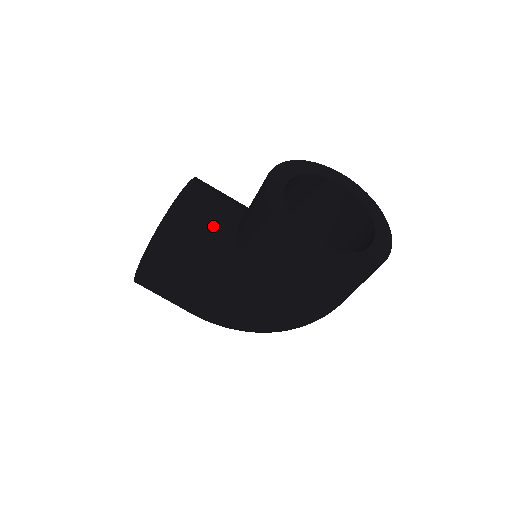
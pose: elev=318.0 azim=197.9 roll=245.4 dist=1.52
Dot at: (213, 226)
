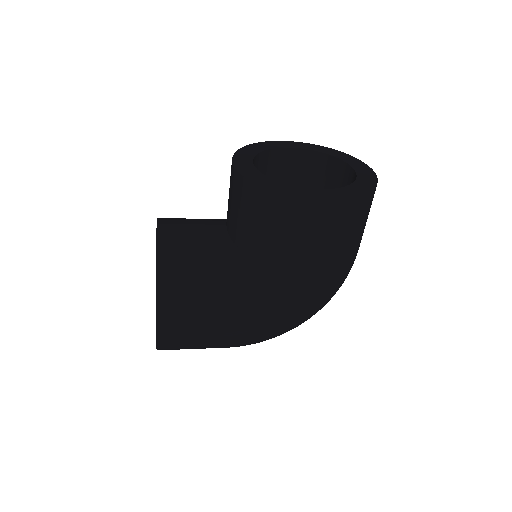
Dot at: (206, 244)
